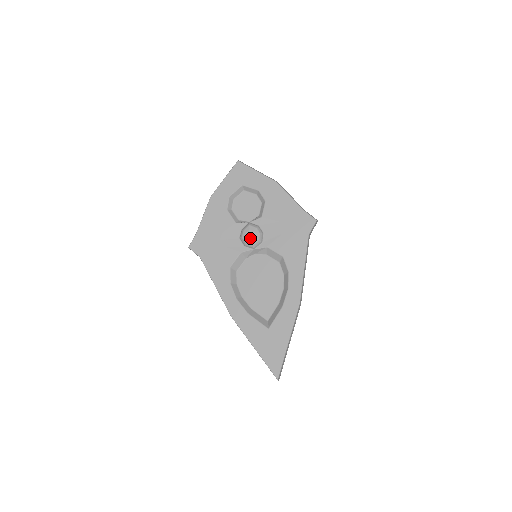
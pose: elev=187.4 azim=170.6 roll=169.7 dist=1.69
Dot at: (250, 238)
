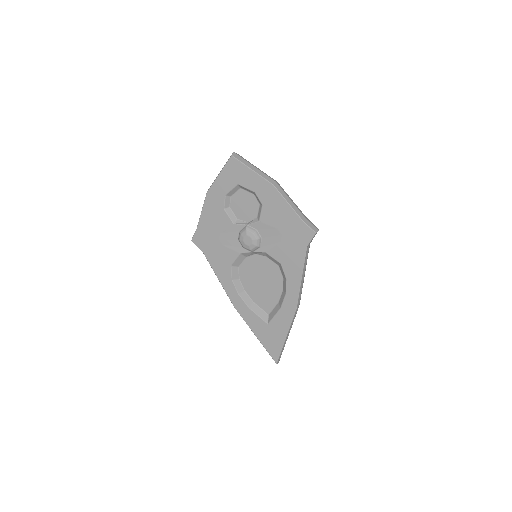
Dot at: (247, 243)
